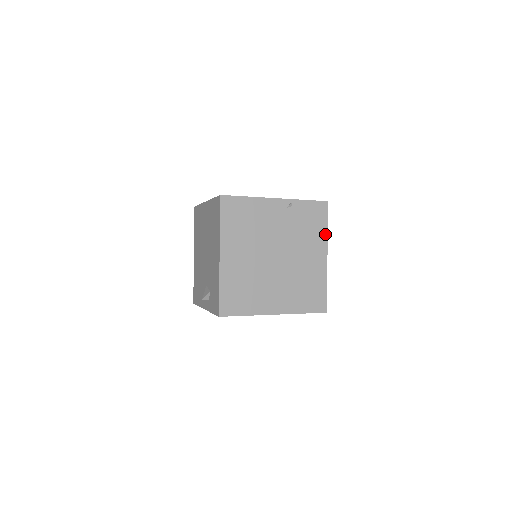
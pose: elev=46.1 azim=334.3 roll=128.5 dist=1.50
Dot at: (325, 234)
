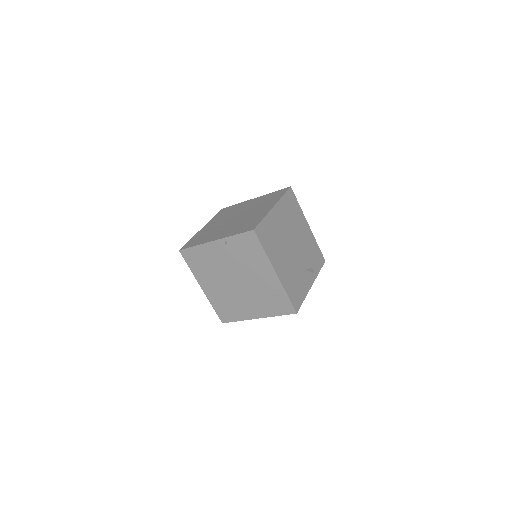
Dot at: (265, 256)
